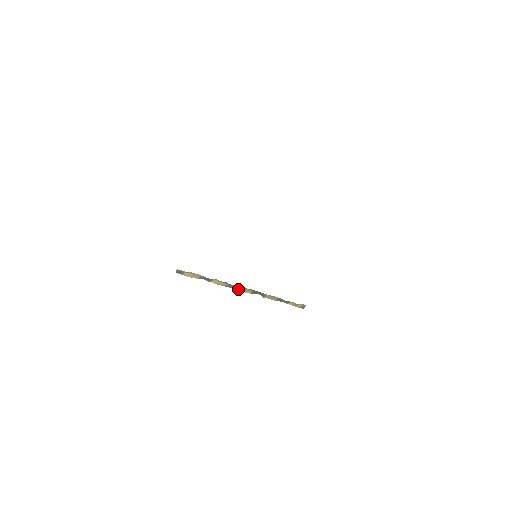
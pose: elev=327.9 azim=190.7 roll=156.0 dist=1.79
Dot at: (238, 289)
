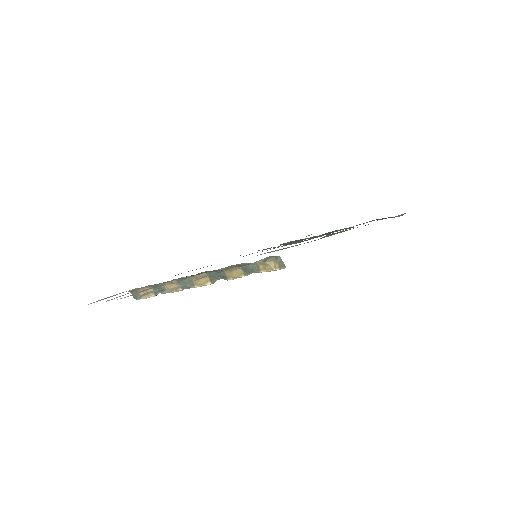
Dot at: (195, 285)
